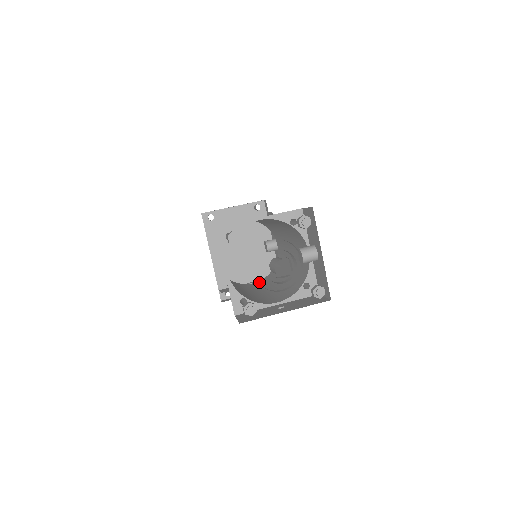
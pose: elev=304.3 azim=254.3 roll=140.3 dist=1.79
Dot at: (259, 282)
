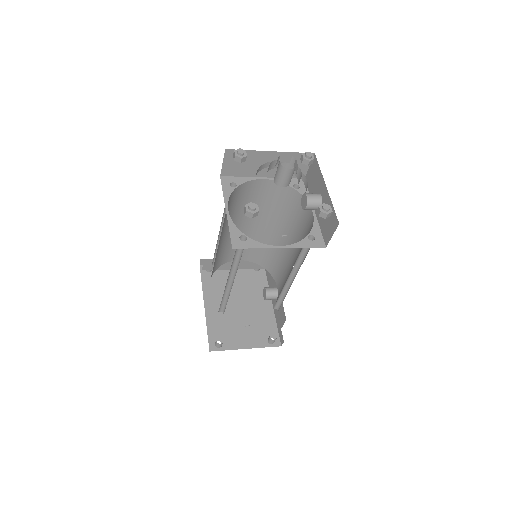
Dot at: occluded
